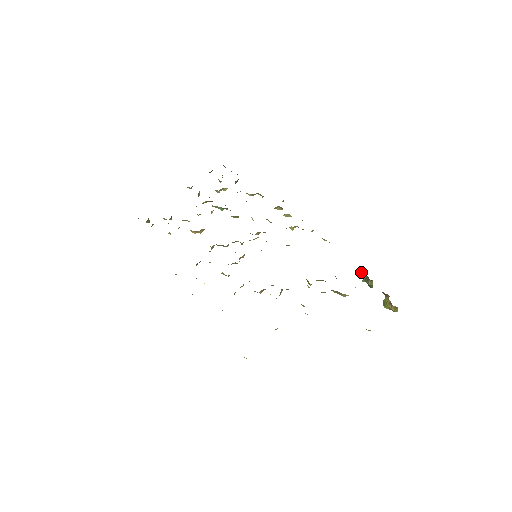
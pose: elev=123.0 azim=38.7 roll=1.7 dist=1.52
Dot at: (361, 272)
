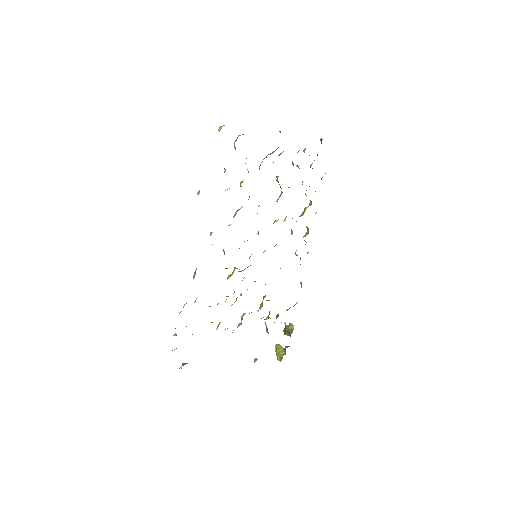
Dot at: (292, 324)
